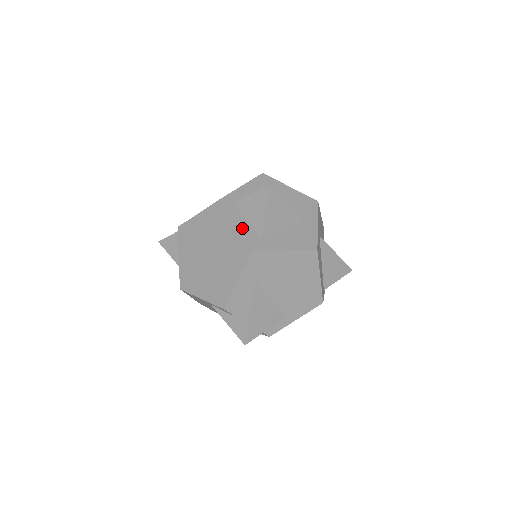
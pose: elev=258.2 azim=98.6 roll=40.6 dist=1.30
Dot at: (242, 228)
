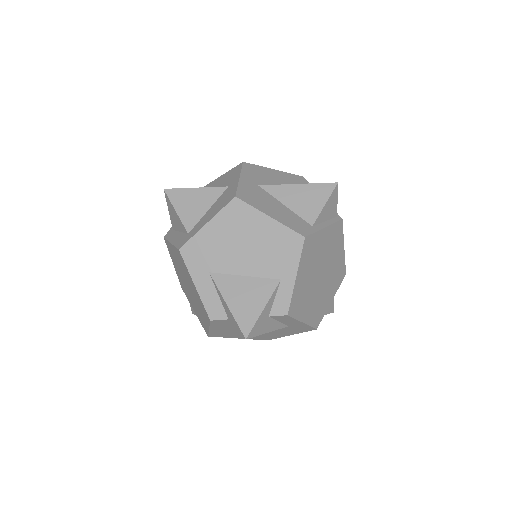
Dot at: (175, 241)
